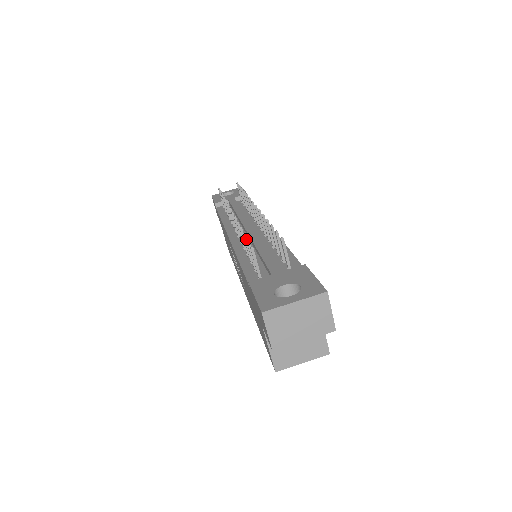
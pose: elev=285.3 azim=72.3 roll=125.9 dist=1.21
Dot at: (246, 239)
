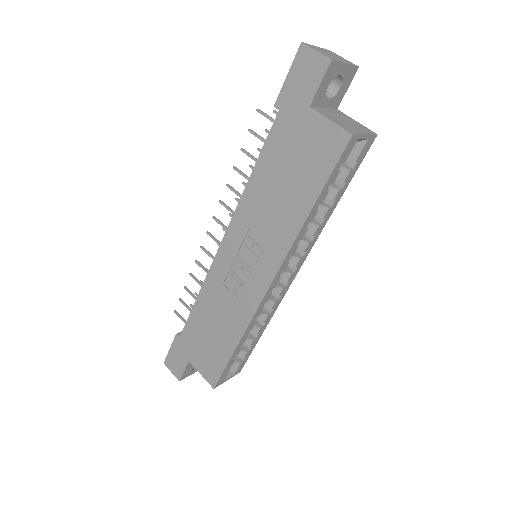
Dot at: (246, 151)
